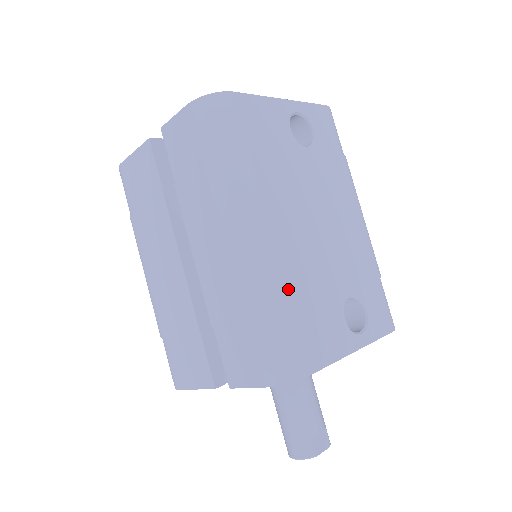
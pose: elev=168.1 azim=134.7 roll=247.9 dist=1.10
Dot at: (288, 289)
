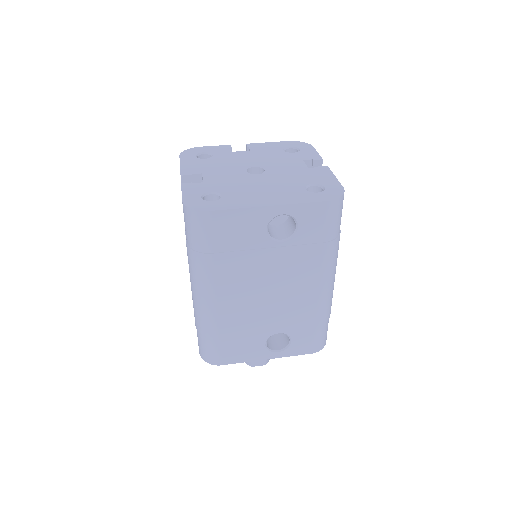
Dot at: (218, 329)
